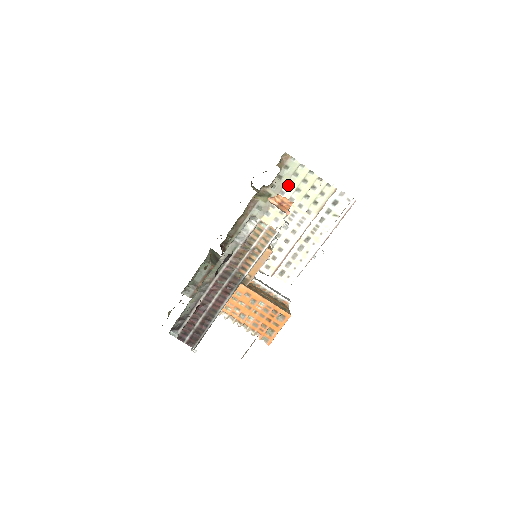
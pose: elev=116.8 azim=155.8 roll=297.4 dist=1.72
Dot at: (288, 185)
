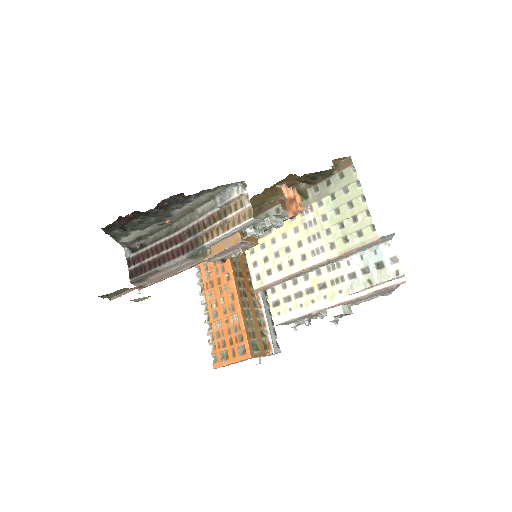
Dot at: (331, 198)
